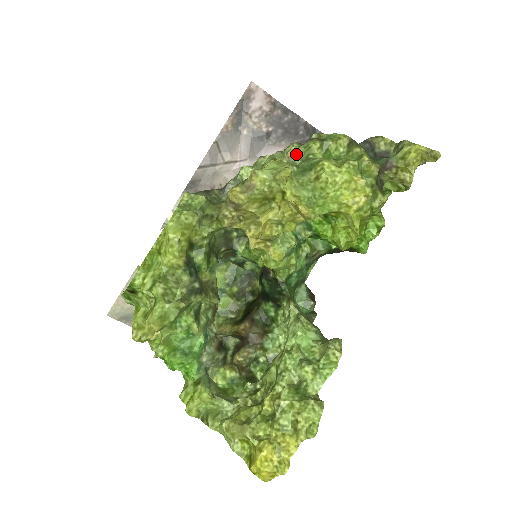
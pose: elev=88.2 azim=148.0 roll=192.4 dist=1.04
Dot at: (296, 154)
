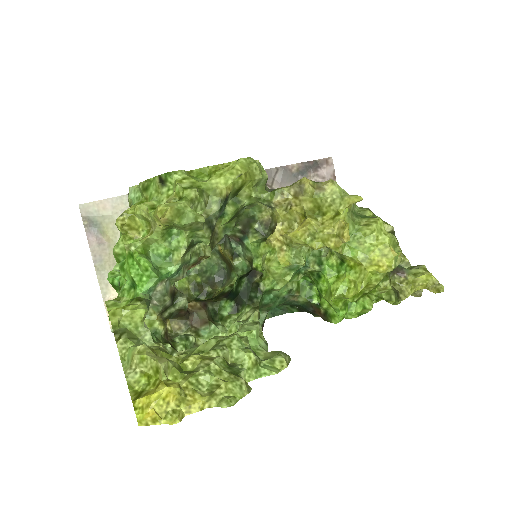
Dot at: occluded
